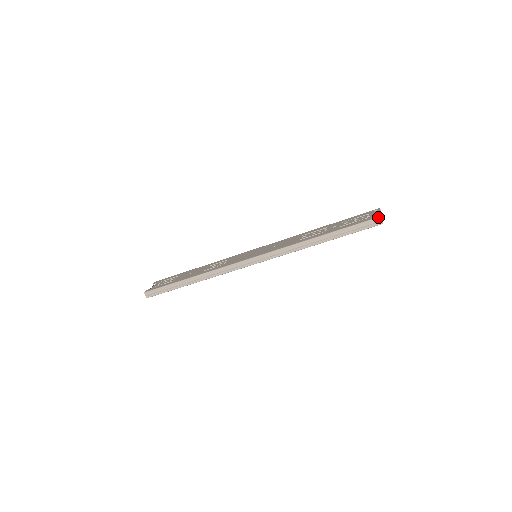
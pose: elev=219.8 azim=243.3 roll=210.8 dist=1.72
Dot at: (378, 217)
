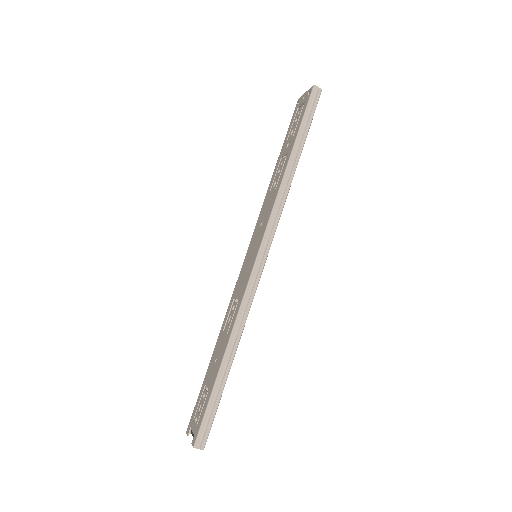
Dot at: (312, 88)
